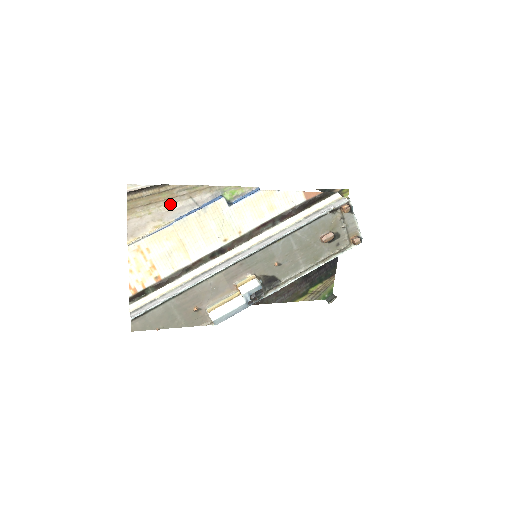
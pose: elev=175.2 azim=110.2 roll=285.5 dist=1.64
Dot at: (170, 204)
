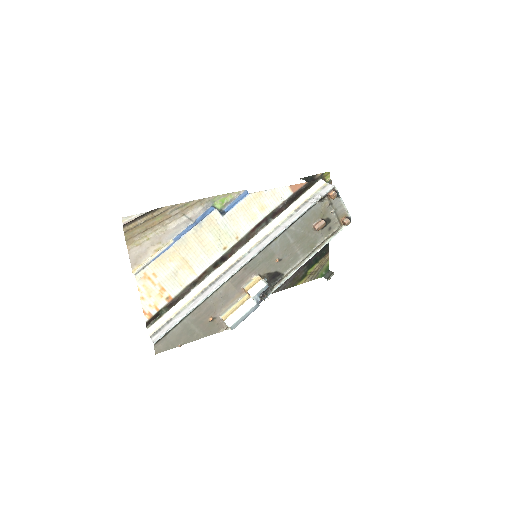
Dot at: (165, 226)
